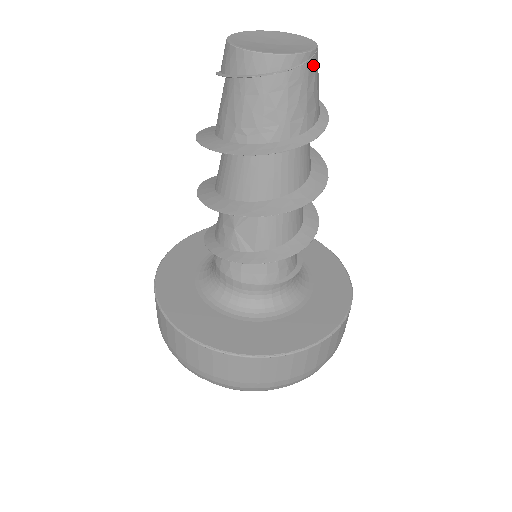
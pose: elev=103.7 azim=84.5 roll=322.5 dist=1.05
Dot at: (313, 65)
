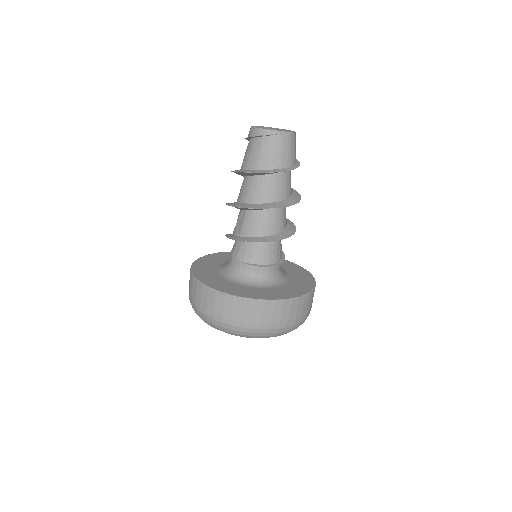
Dot at: (280, 138)
